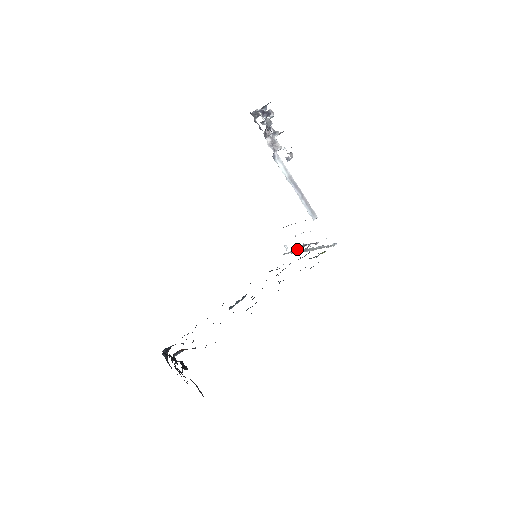
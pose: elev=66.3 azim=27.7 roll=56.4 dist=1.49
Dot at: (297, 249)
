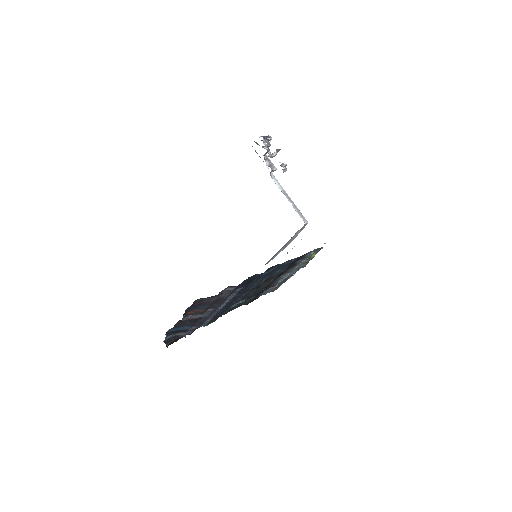
Dot at: occluded
